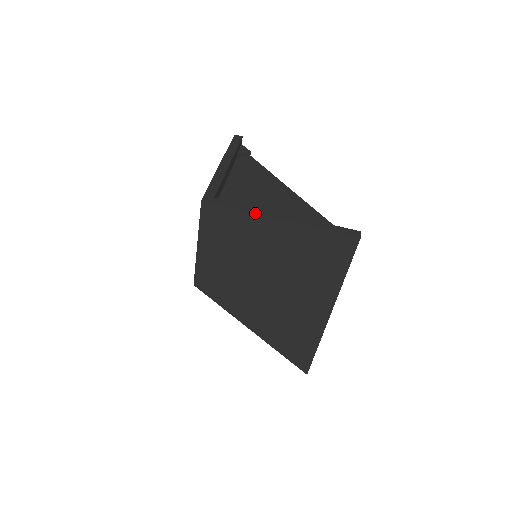
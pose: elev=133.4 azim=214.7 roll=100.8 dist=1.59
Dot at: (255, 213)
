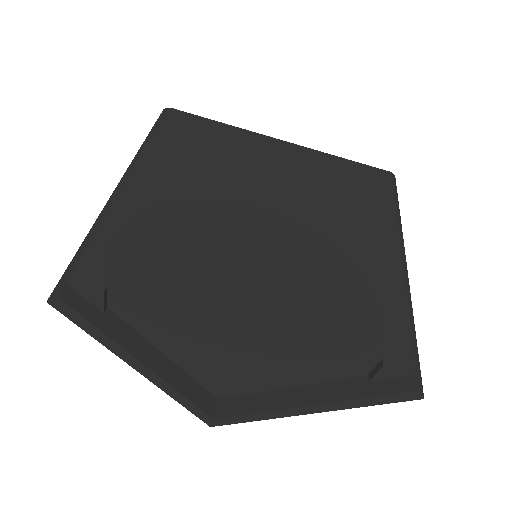
Dot at: occluded
